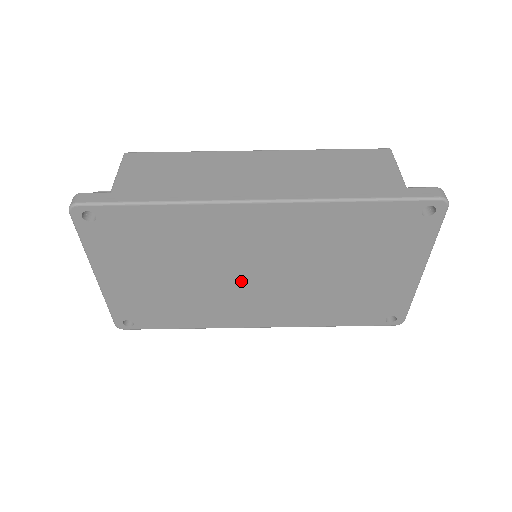
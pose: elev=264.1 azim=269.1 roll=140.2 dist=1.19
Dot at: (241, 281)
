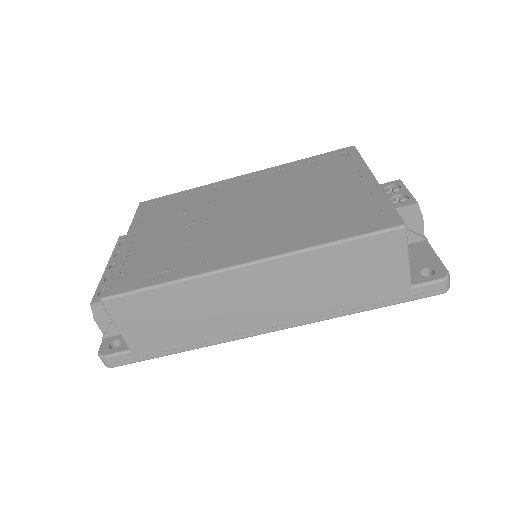
Dot at: occluded
